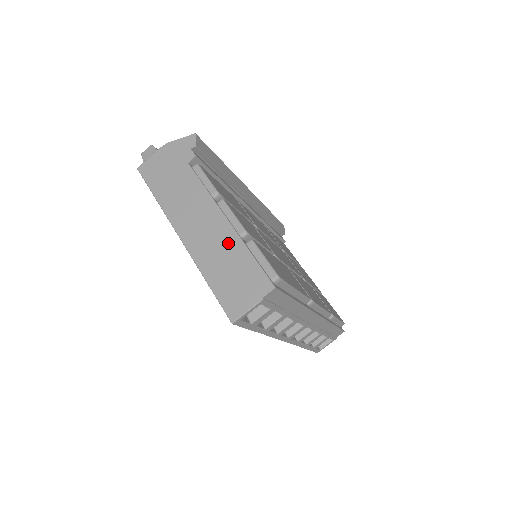
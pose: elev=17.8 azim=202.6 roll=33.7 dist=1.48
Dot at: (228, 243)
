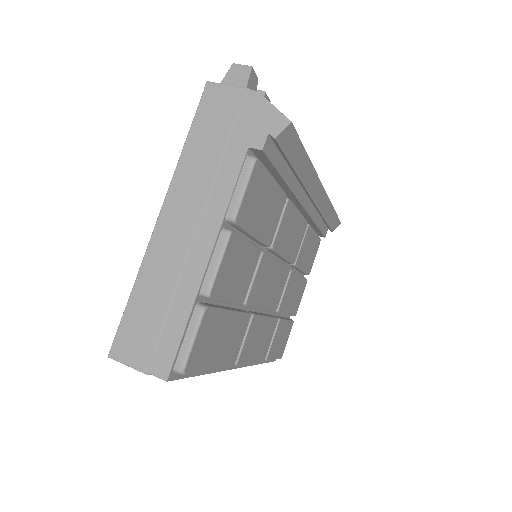
Dot at: (183, 285)
